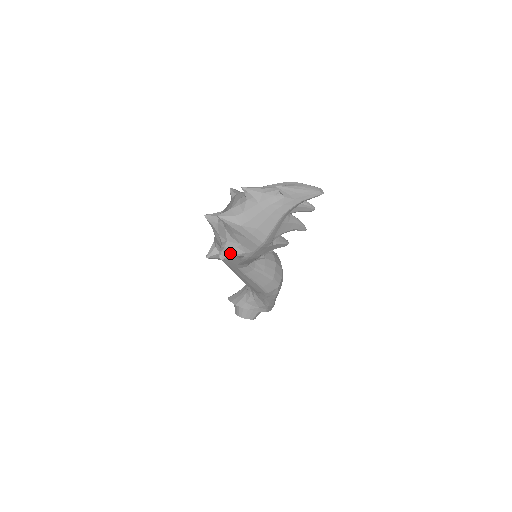
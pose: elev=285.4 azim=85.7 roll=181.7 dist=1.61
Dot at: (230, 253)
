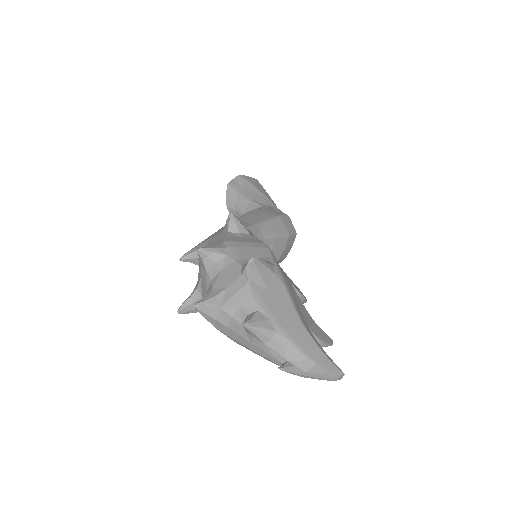
Dot at: (196, 311)
